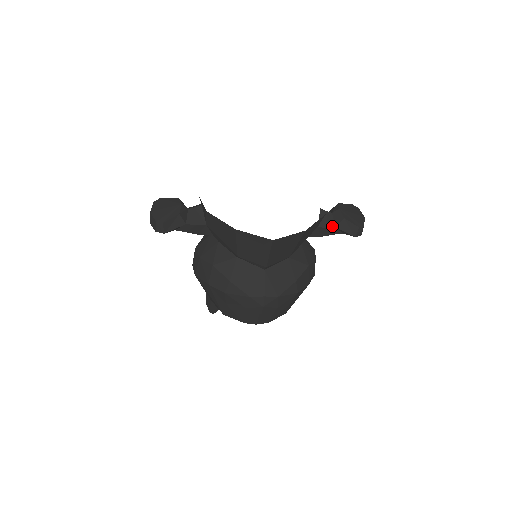
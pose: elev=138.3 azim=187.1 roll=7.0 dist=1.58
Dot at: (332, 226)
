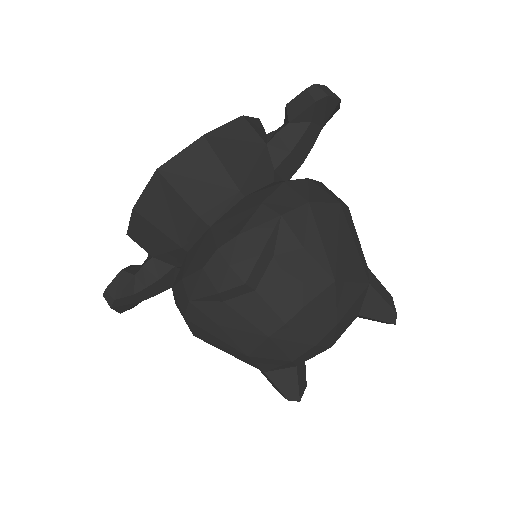
Dot at: (284, 127)
